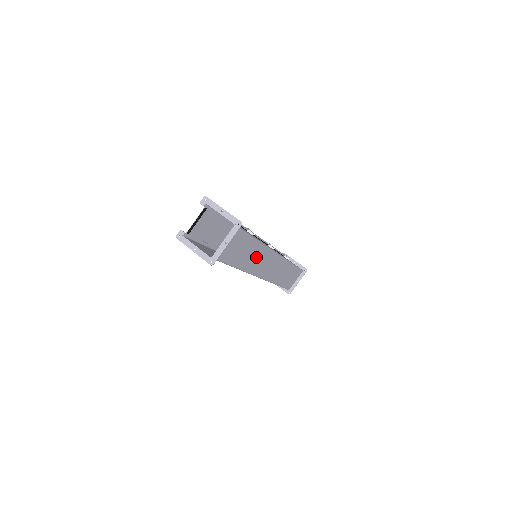
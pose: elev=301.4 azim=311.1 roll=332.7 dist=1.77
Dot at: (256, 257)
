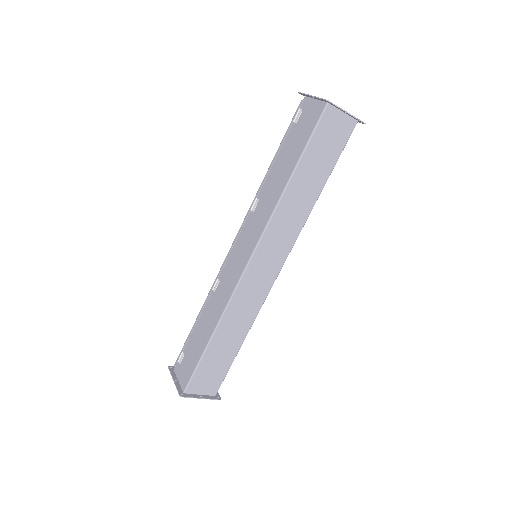
Dot at: (294, 213)
